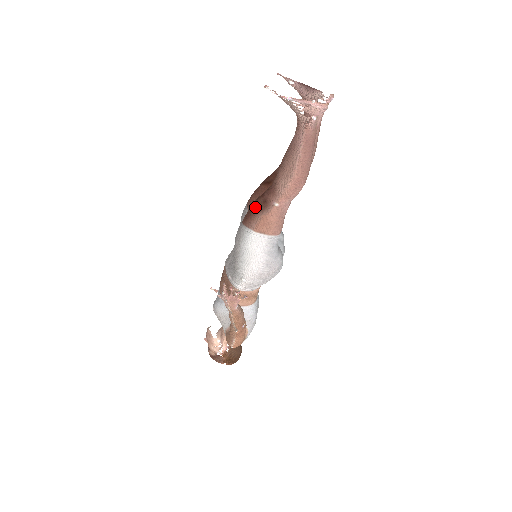
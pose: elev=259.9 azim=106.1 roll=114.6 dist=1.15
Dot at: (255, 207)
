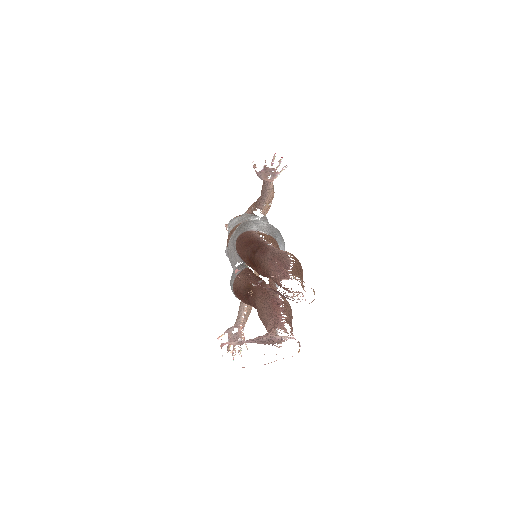
Dot at: (242, 298)
